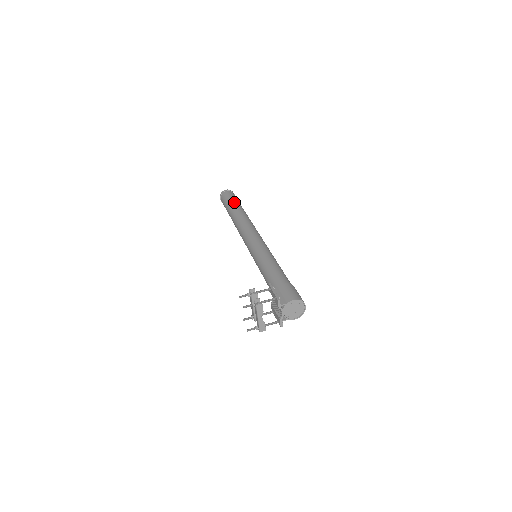
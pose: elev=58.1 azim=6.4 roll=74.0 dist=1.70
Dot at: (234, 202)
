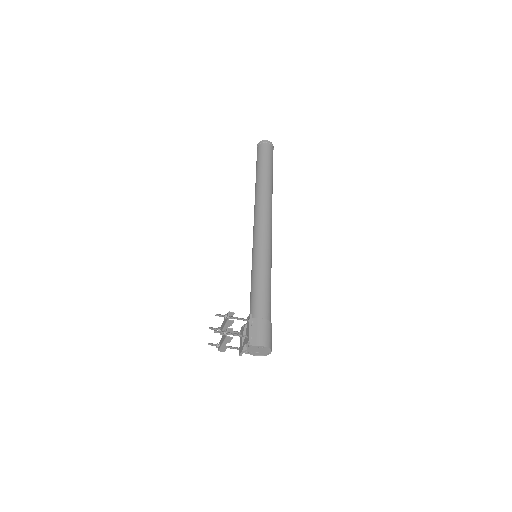
Dot at: (268, 166)
